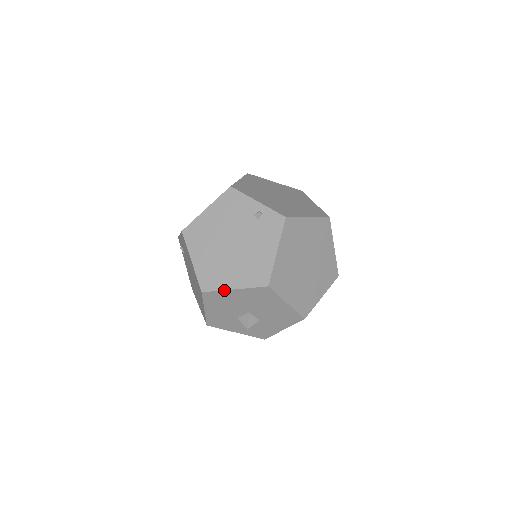
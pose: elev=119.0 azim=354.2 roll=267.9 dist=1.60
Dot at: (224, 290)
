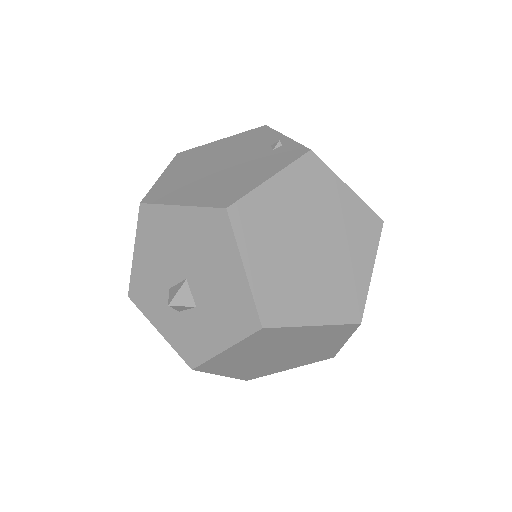
Dot at: (167, 204)
